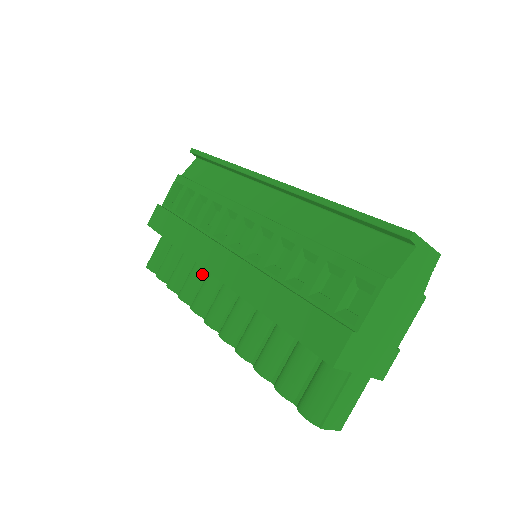
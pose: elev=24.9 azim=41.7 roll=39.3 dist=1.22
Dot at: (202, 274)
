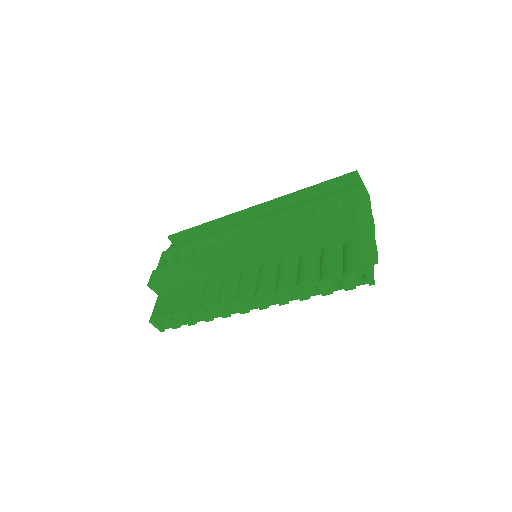
Dot at: (217, 284)
